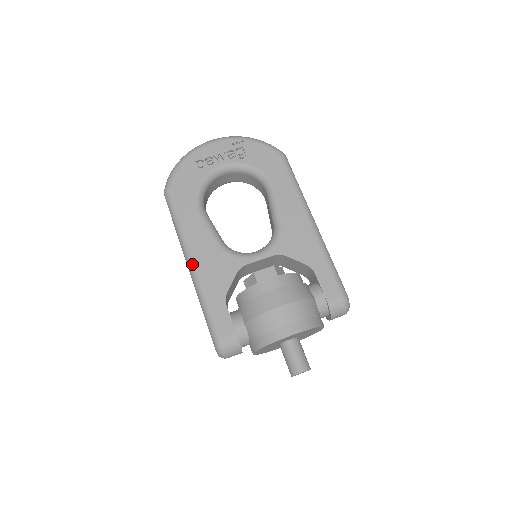
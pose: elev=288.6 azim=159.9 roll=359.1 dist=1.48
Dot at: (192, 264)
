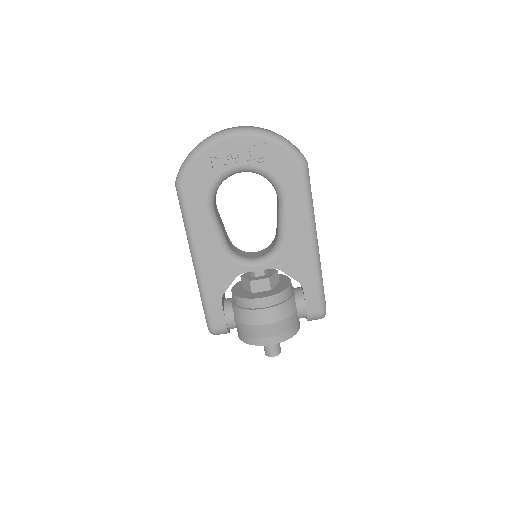
Dot at: (196, 264)
